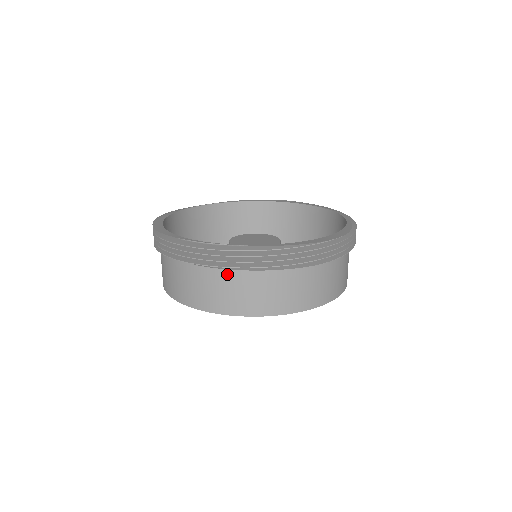
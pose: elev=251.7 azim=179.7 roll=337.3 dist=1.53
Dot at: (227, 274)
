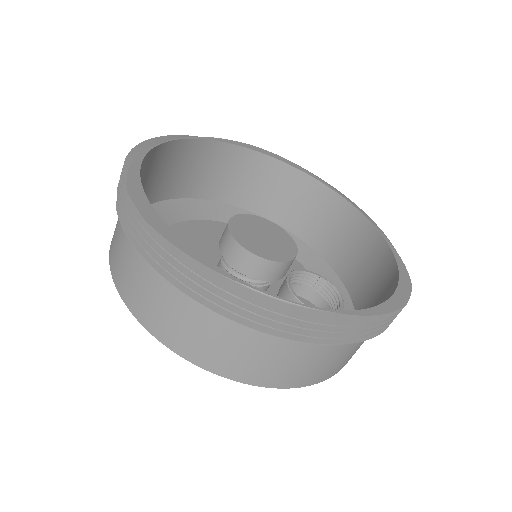
Dot at: (276, 341)
